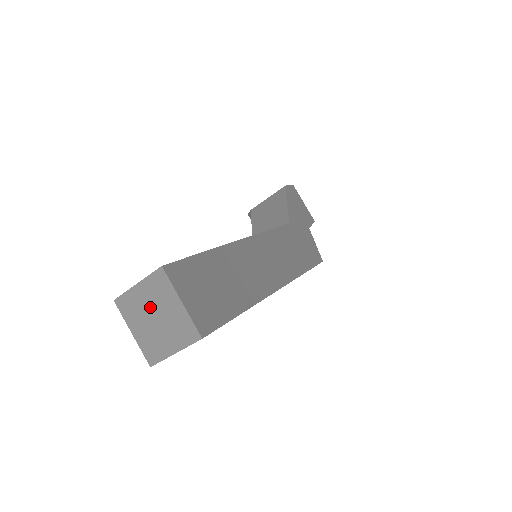
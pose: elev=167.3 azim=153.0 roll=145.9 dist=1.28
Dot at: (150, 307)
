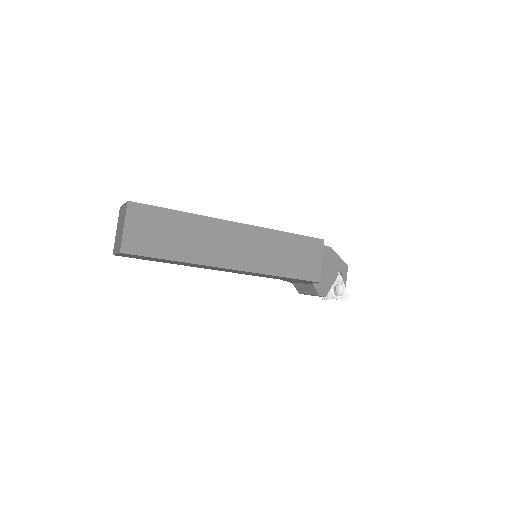
Dot at: (119, 229)
